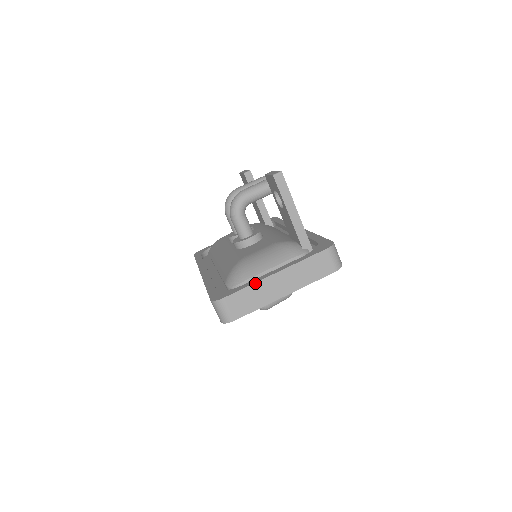
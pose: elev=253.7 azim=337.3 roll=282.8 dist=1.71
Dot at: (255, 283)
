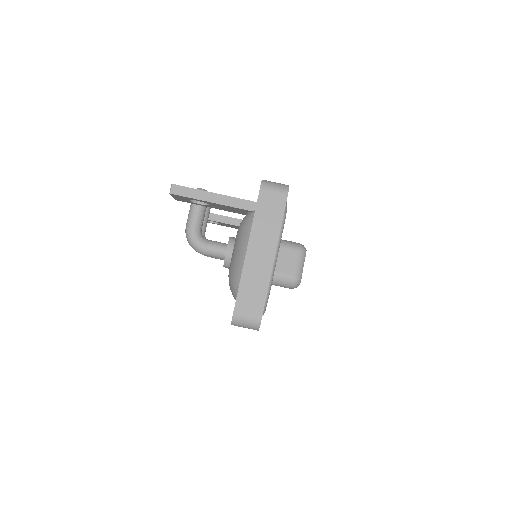
Dot at: (241, 275)
